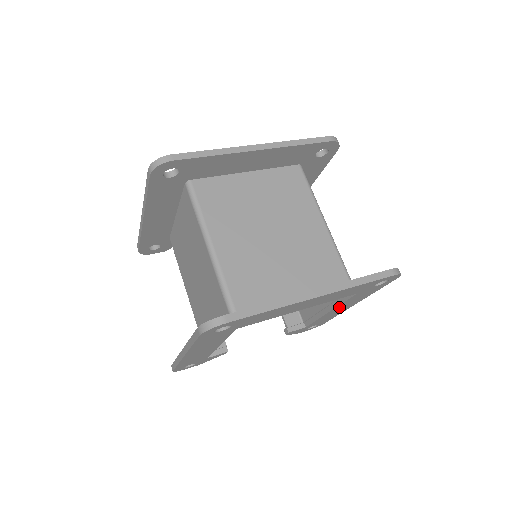
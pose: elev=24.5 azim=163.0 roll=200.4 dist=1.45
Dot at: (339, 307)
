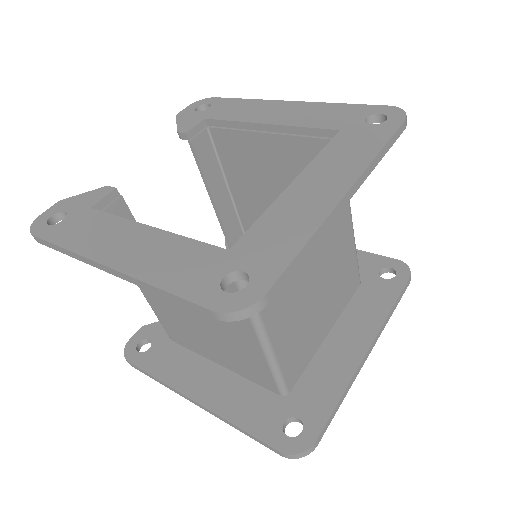
Dot at: occluded
